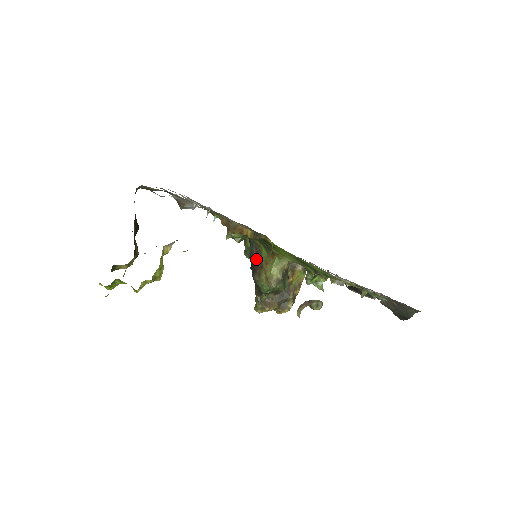
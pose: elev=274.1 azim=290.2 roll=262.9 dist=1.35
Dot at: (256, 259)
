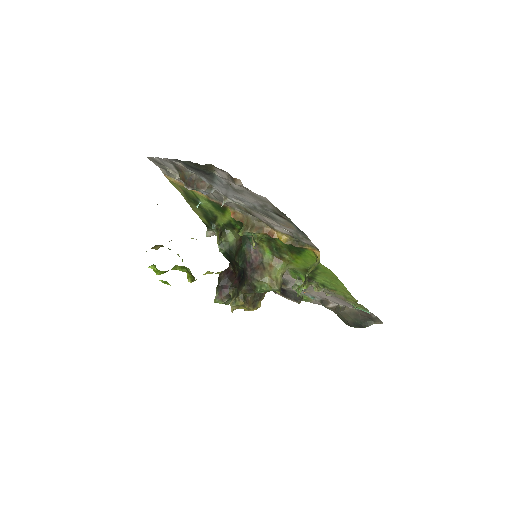
Dot at: (255, 259)
